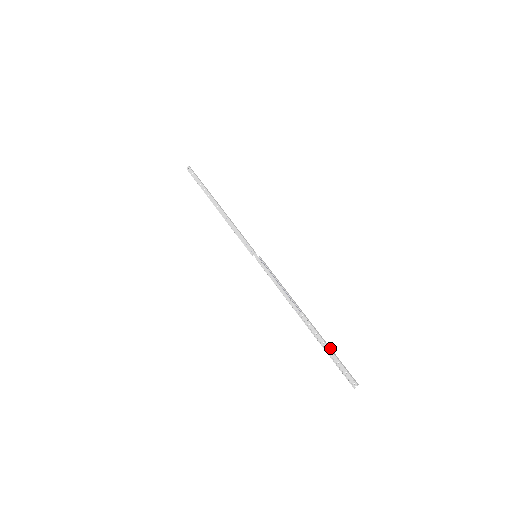
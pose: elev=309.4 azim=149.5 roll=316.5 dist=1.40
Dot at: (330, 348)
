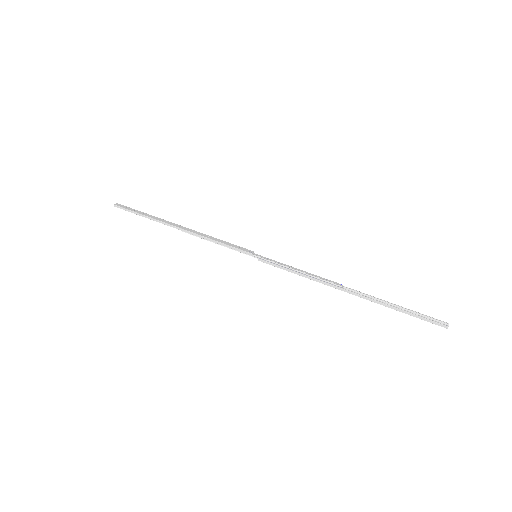
Dot at: (396, 306)
